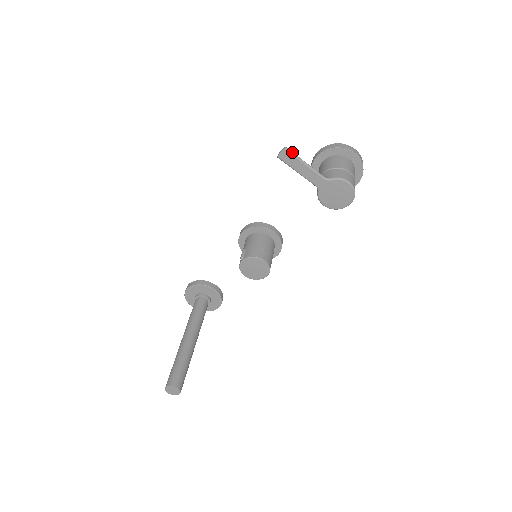
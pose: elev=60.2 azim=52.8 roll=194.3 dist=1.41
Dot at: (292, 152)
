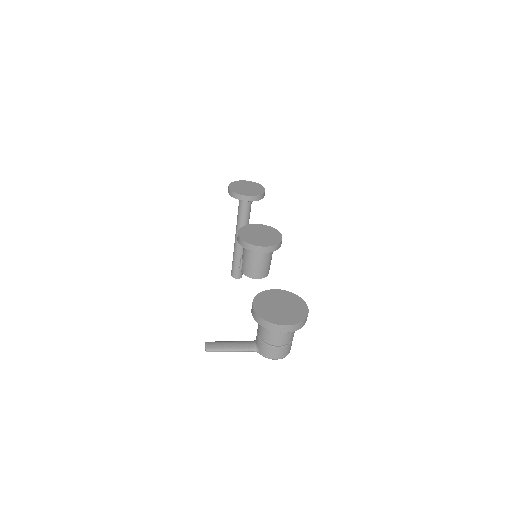
Dot at: occluded
